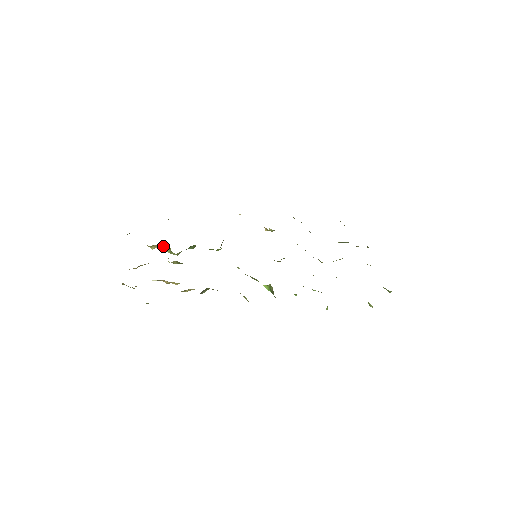
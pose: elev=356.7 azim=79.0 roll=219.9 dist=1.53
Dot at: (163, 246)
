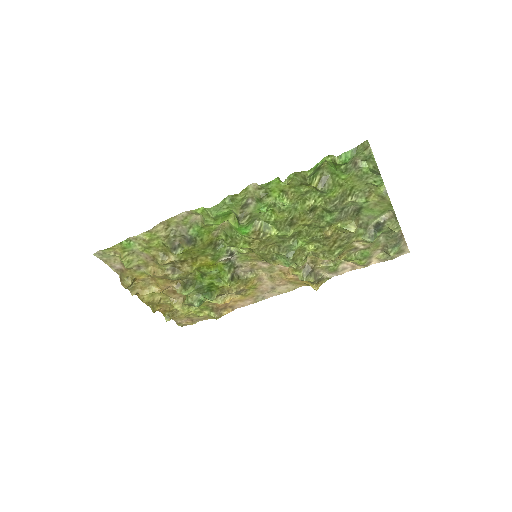
Dot at: (184, 300)
